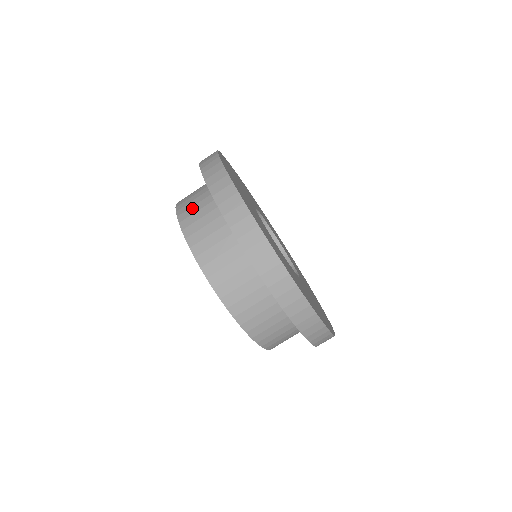
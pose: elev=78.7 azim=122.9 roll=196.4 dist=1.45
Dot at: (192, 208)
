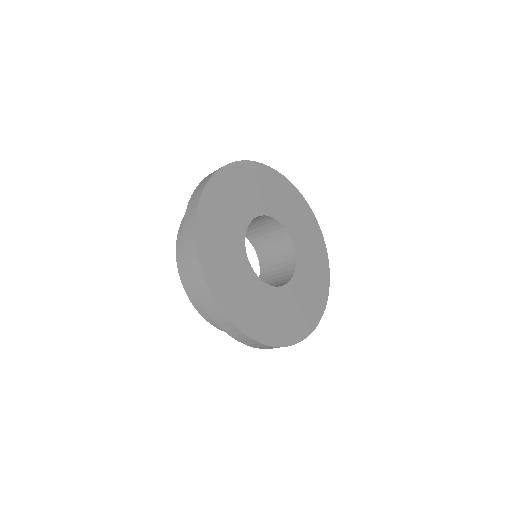
Dot at: occluded
